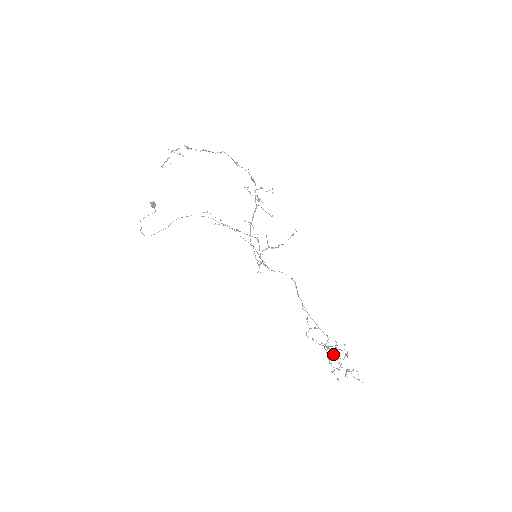
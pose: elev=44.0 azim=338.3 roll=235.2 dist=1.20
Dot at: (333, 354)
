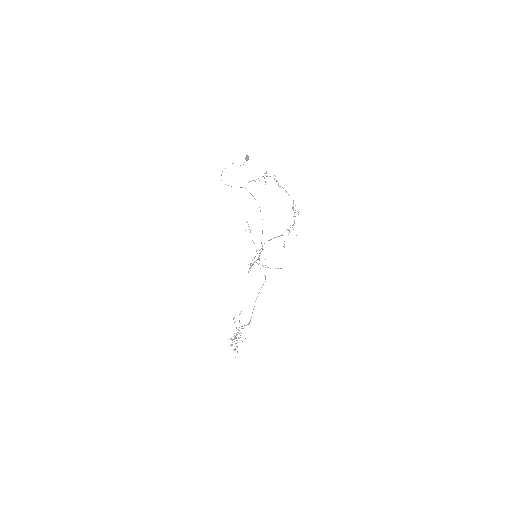
Dot at: occluded
